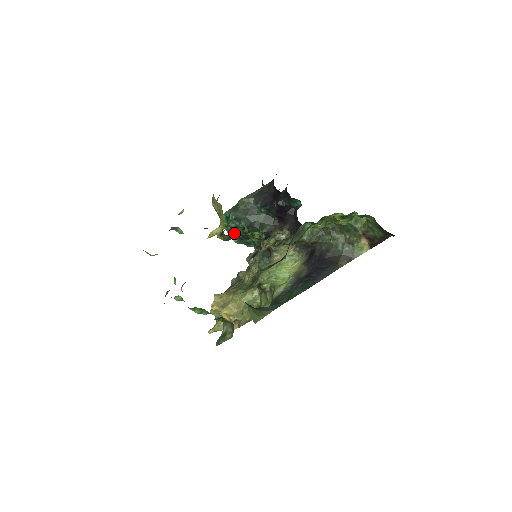
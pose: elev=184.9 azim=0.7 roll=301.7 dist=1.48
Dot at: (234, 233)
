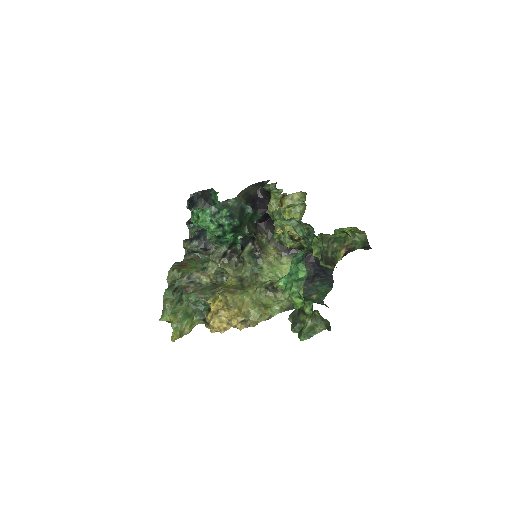
Dot at: (219, 230)
